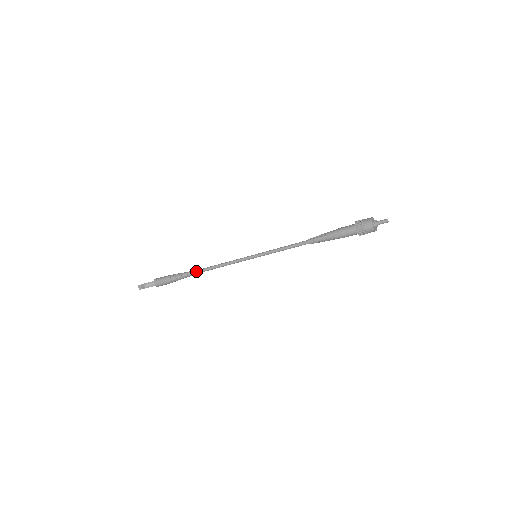
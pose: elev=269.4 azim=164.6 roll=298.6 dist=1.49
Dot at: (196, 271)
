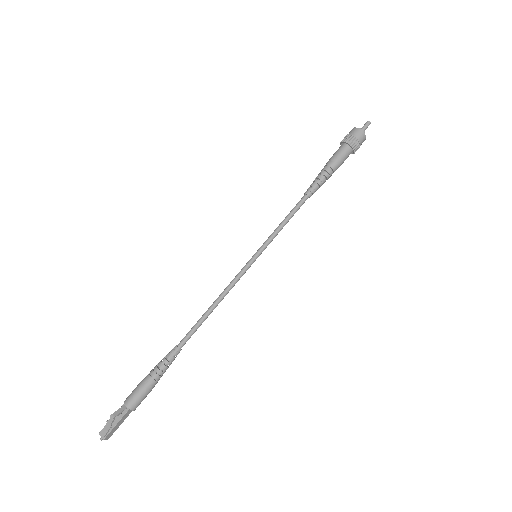
Dot at: (185, 336)
